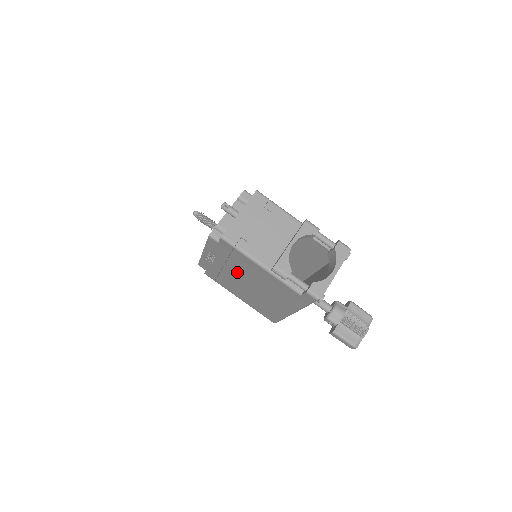
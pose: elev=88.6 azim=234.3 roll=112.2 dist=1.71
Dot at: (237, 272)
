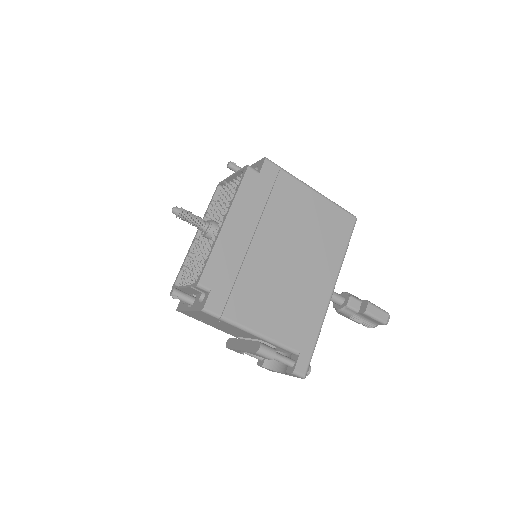
Dot at: occluded
